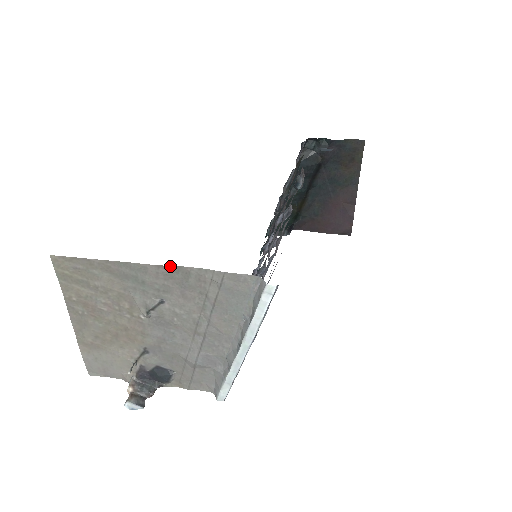
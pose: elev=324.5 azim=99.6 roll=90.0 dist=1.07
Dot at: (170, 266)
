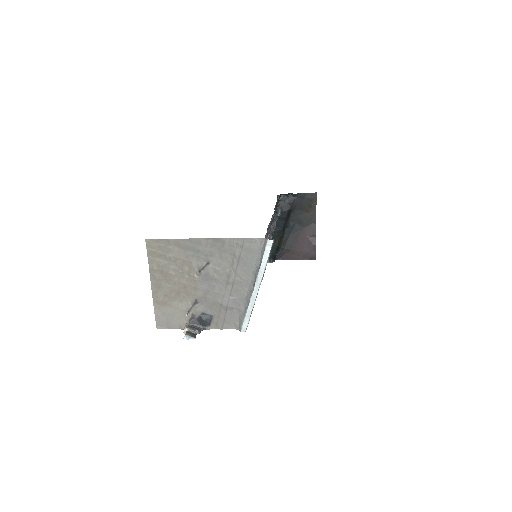
Dot at: (214, 238)
